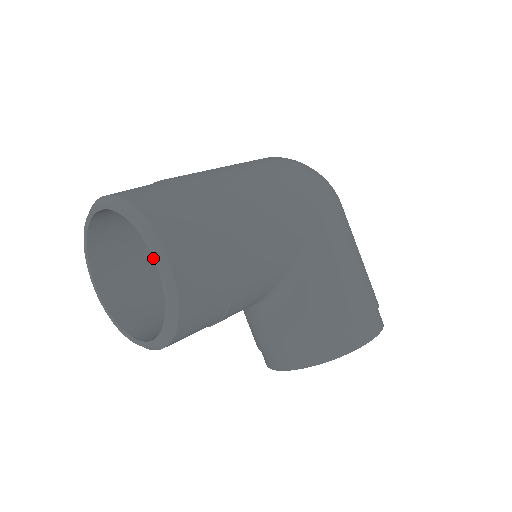
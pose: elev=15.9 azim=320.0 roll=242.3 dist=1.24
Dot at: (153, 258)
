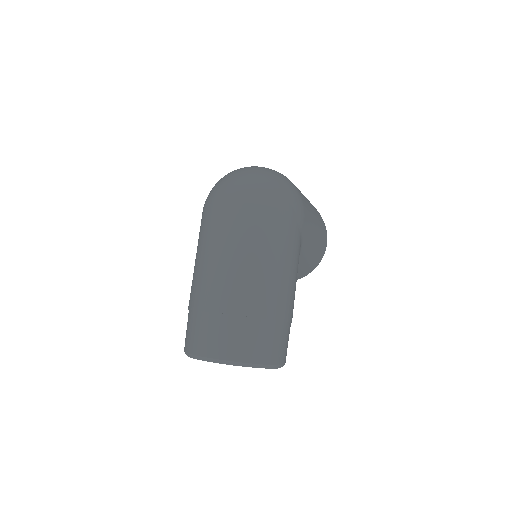
Dot at: occluded
